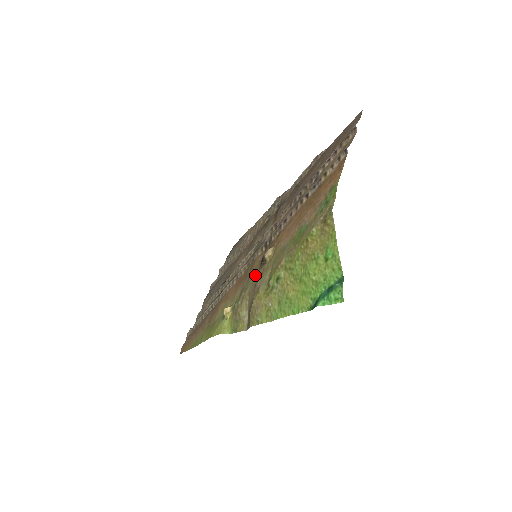
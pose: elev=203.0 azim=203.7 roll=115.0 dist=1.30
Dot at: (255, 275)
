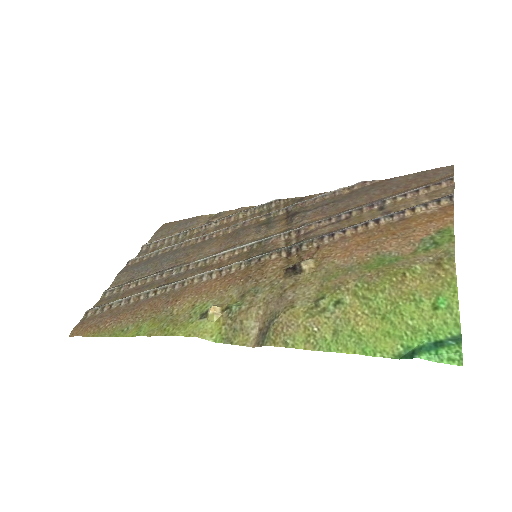
Dot at: (276, 282)
